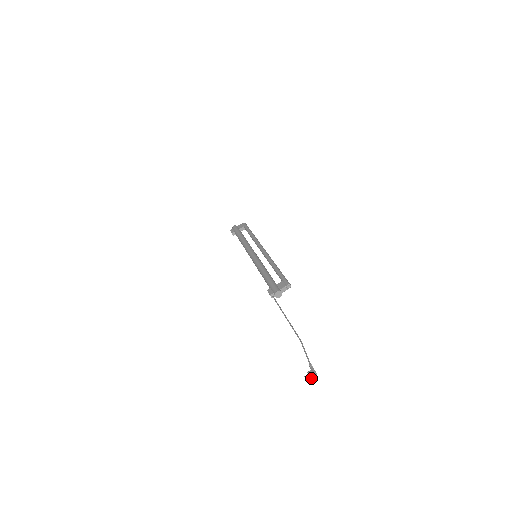
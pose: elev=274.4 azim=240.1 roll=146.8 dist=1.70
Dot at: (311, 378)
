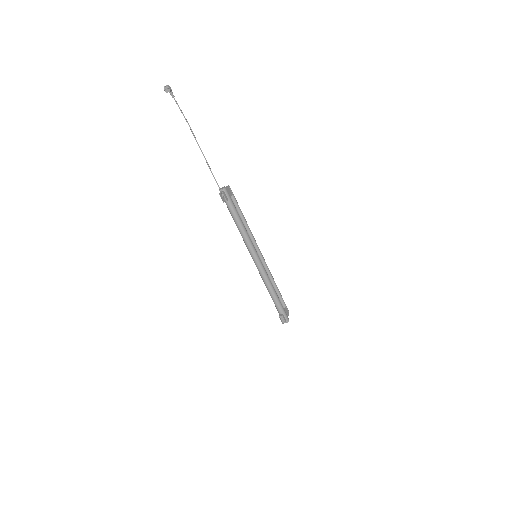
Dot at: (166, 86)
